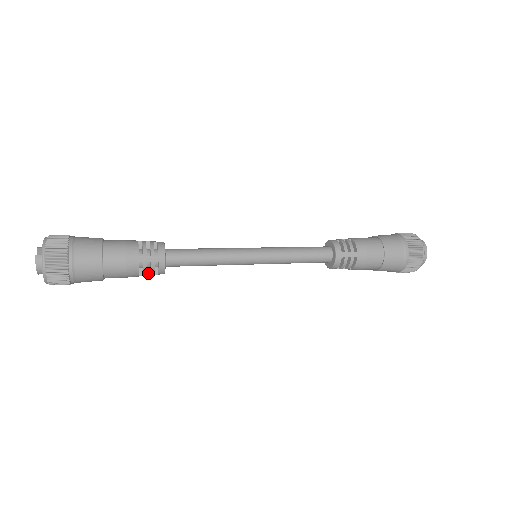
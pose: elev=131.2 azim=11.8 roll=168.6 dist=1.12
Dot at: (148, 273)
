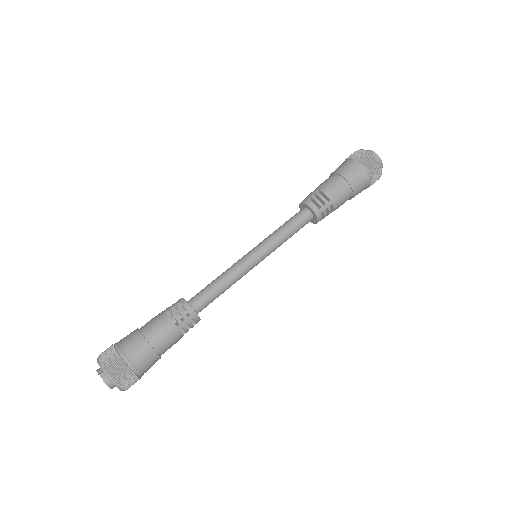
Dot at: (188, 328)
